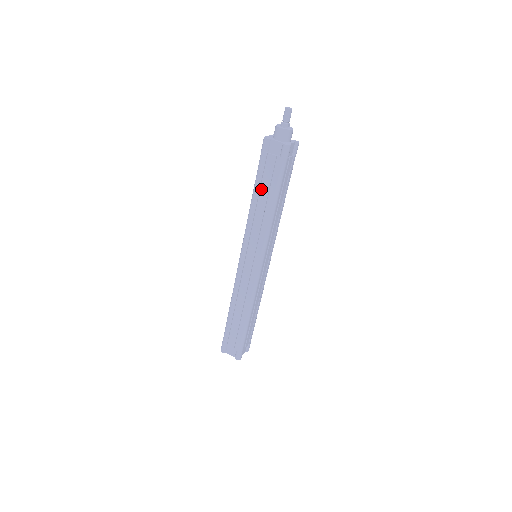
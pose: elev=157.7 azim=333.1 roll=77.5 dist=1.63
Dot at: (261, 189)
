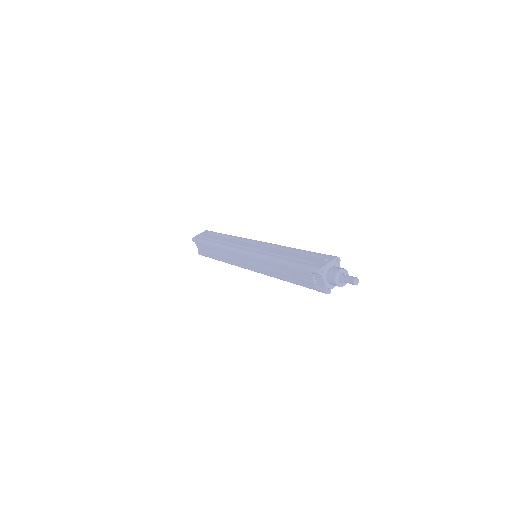
Dot at: (289, 268)
